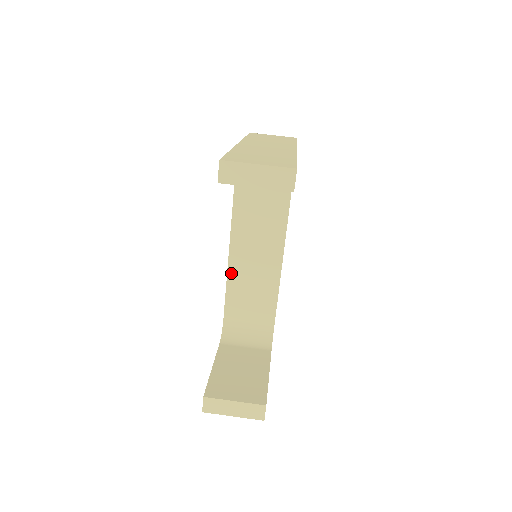
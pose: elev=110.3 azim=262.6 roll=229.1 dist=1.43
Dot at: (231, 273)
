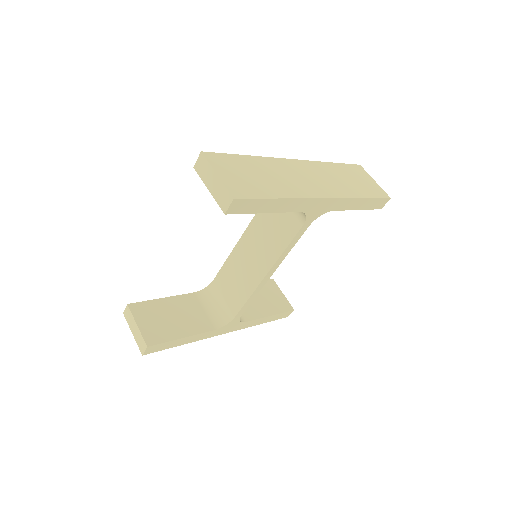
Dot at: (234, 253)
